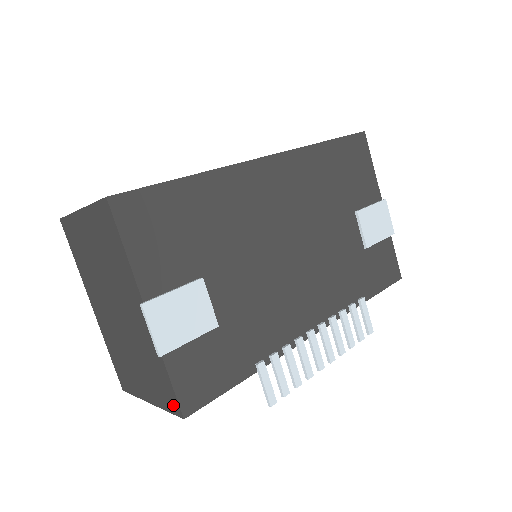
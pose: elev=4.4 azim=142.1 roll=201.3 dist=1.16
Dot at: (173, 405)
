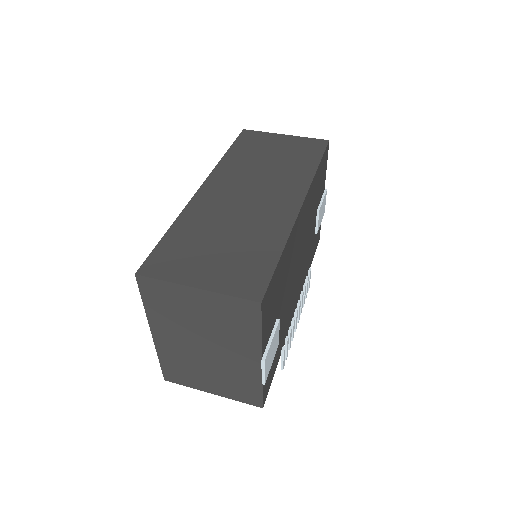
Dot at: (254, 401)
